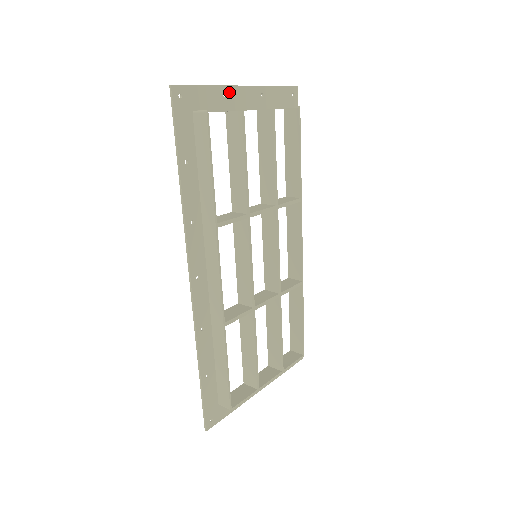
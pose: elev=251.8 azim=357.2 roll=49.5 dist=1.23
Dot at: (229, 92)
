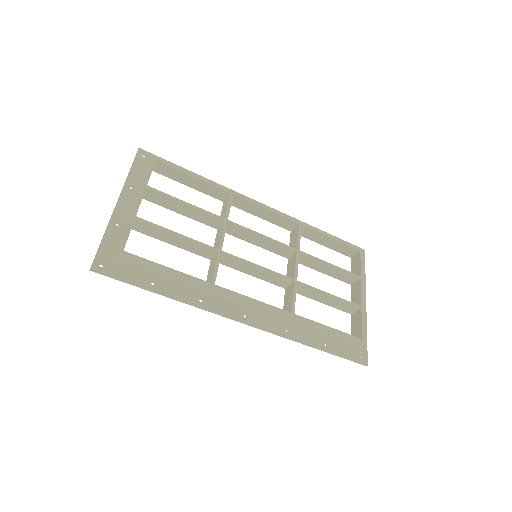
Dot at: (116, 219)
